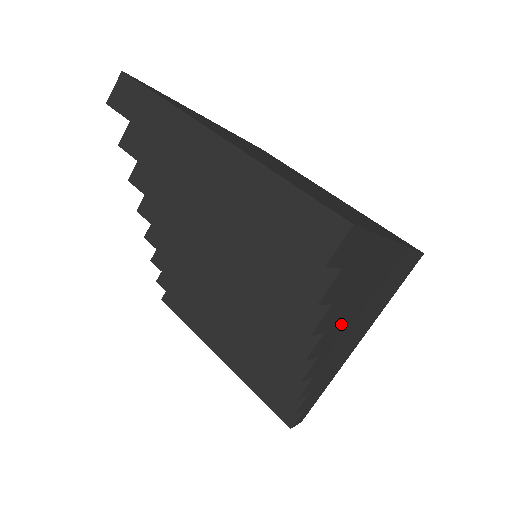
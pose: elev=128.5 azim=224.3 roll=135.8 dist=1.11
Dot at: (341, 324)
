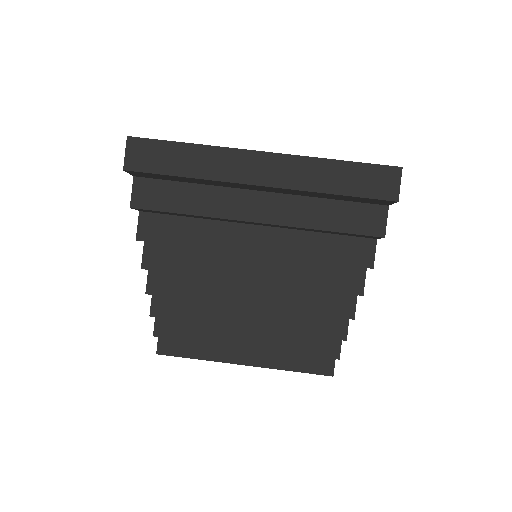
Dot at: occluded
